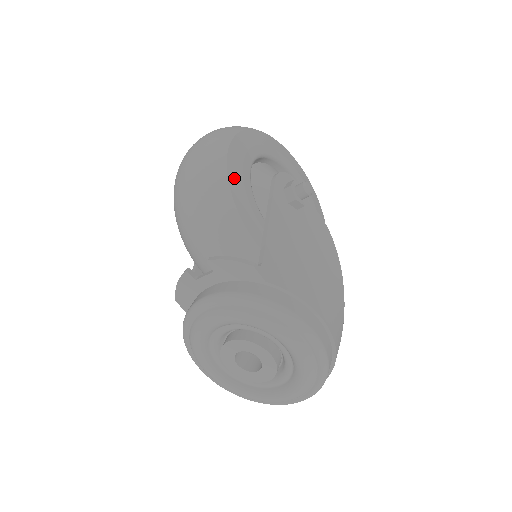
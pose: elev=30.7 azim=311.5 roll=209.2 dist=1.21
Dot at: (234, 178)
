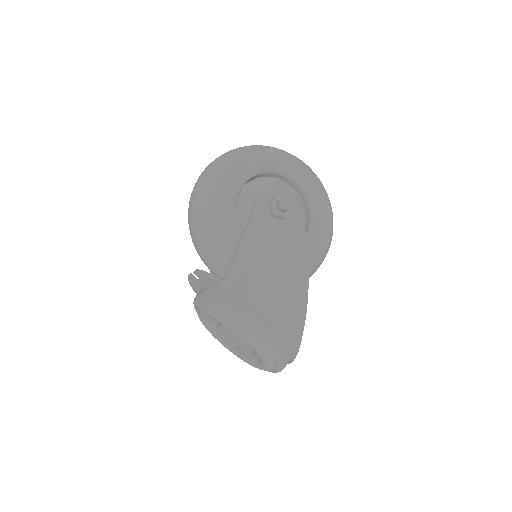
Dot at: (217, 205)
